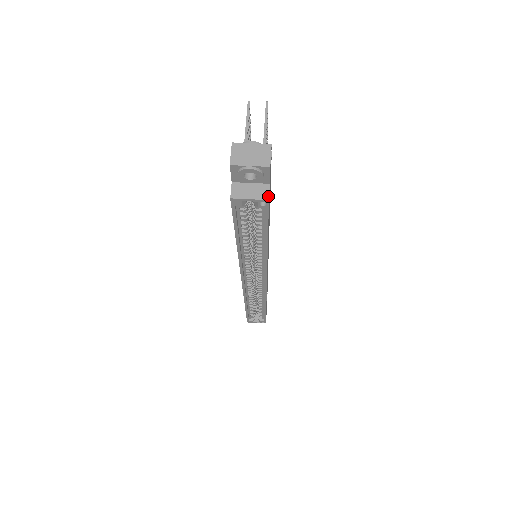
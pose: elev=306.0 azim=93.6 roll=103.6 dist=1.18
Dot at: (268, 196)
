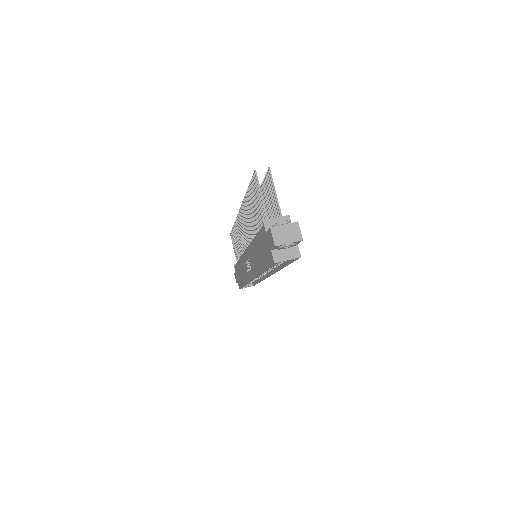
Dot at: (300, 254)
